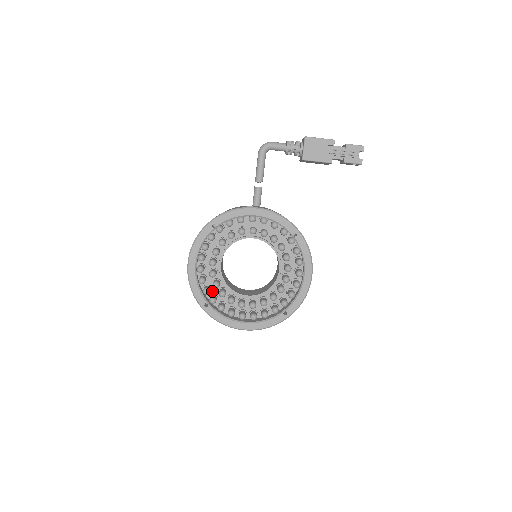
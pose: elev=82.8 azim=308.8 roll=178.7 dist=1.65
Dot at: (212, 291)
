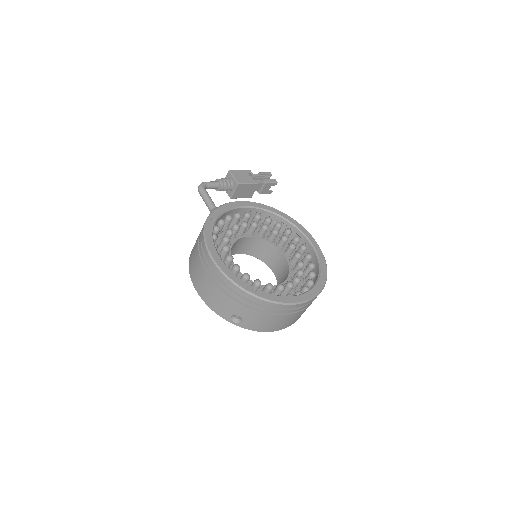
Dot at: occluded
